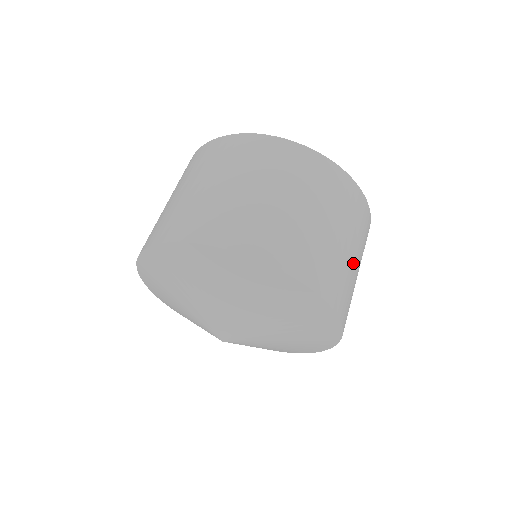
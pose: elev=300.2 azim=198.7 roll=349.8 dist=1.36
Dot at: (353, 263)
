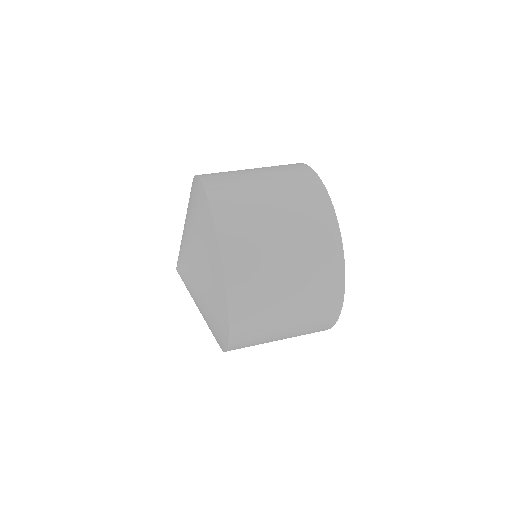
Dot at: (280, 328)
